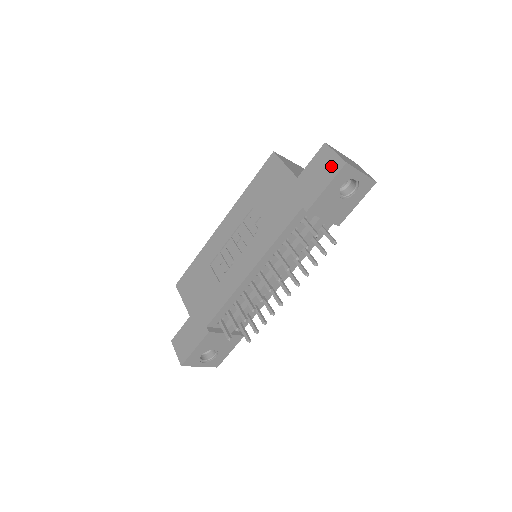
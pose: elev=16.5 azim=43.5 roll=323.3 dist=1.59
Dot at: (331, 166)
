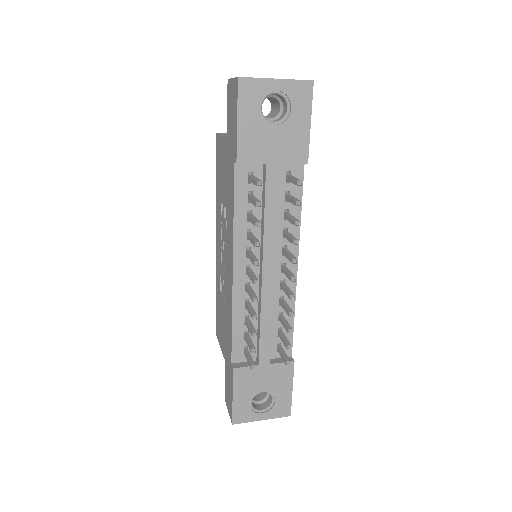
Dot at: (234, 95)
